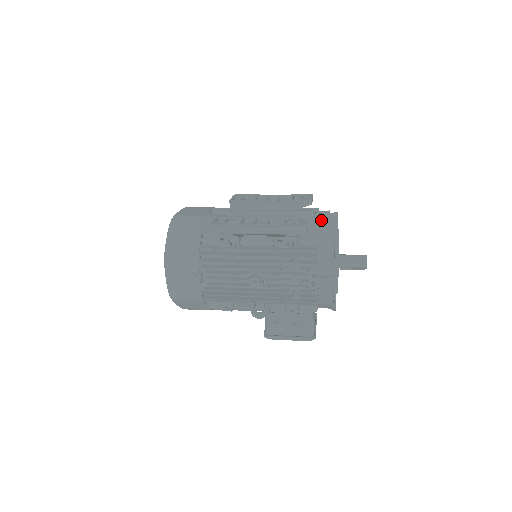
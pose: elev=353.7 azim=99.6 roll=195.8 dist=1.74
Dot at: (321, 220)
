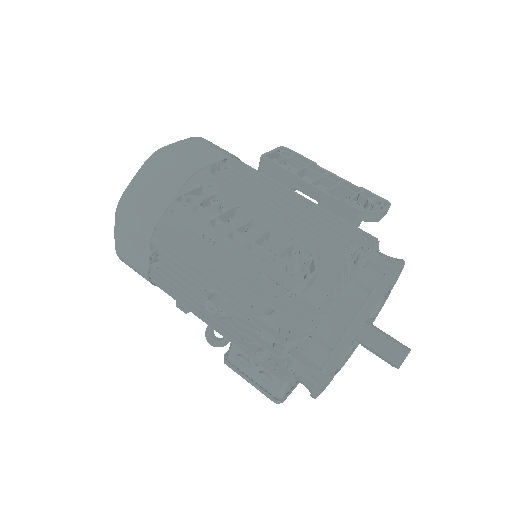
Dot at: (359, 268)
